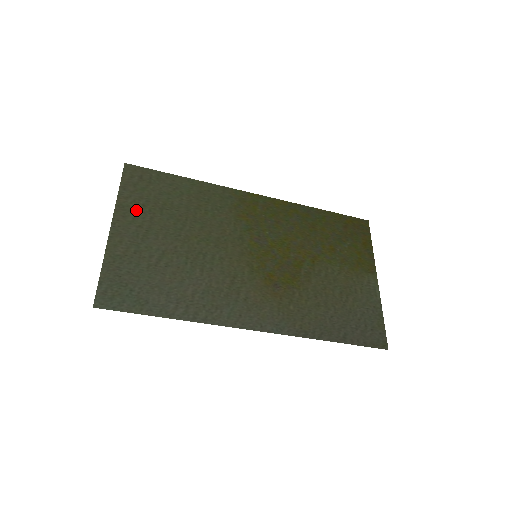
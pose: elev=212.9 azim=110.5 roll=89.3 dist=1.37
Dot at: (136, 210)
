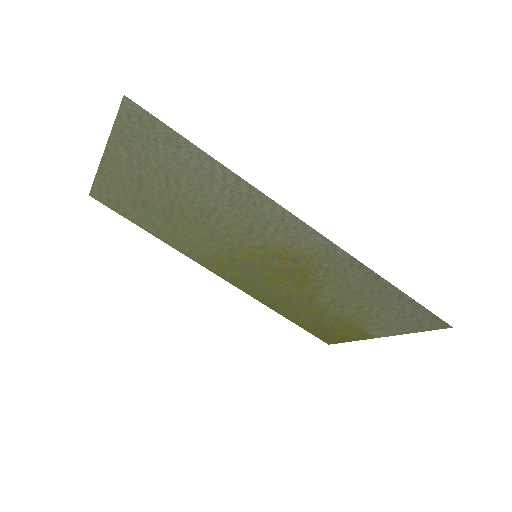
Dot at: (119, 184)
